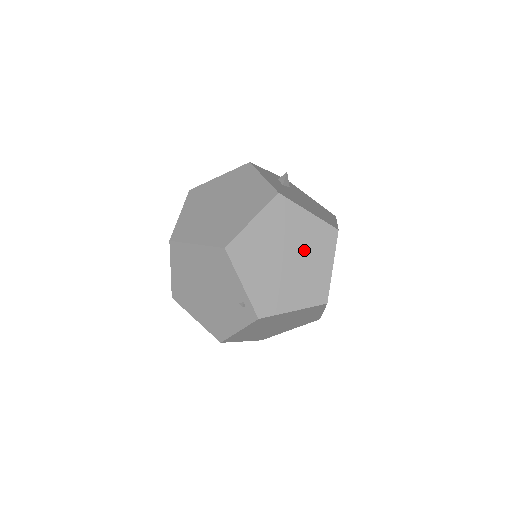
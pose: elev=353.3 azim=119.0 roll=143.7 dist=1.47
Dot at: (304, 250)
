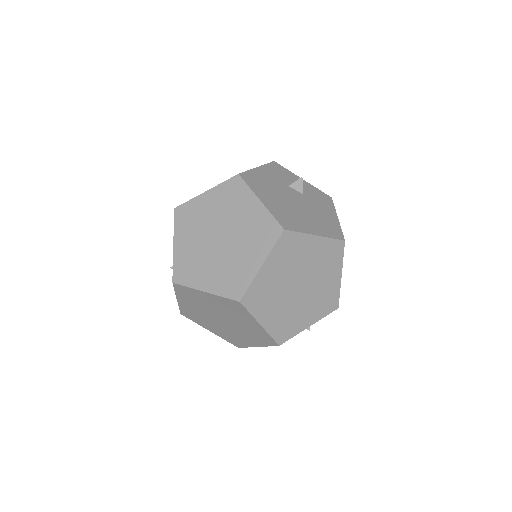
Dot at: (239, 236)
